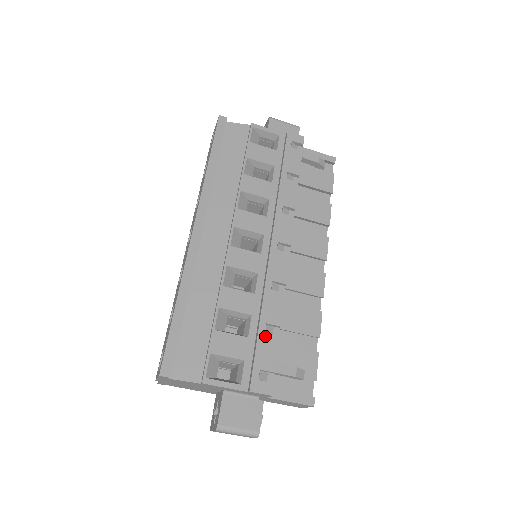
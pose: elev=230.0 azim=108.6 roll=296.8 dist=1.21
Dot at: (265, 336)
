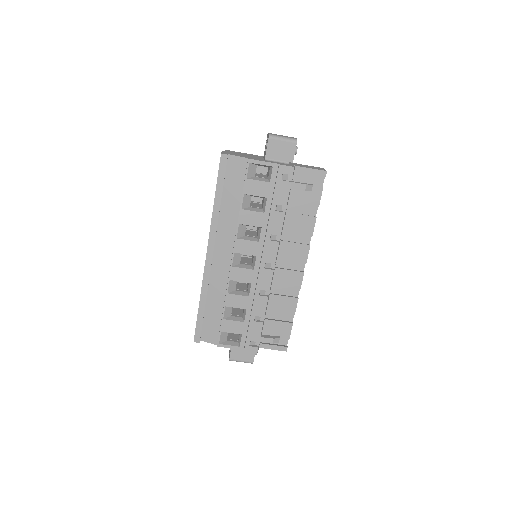
Dot at: (254, 323)
